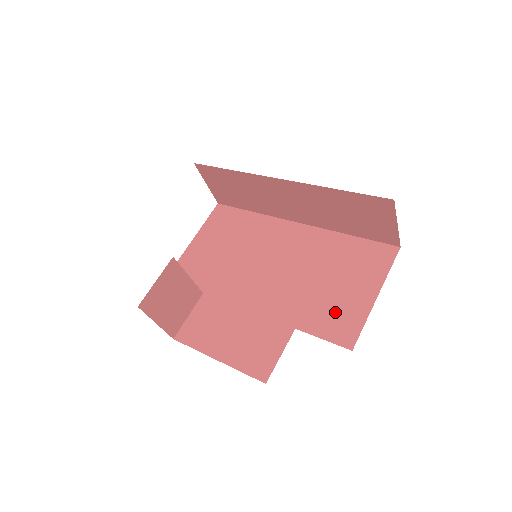
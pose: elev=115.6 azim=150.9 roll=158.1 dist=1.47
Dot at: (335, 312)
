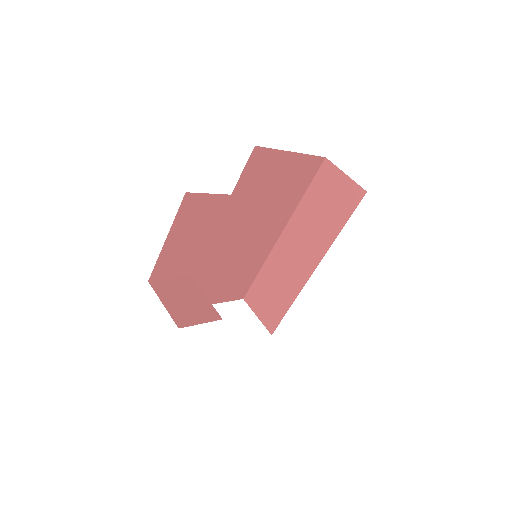
Dot at: occluded
